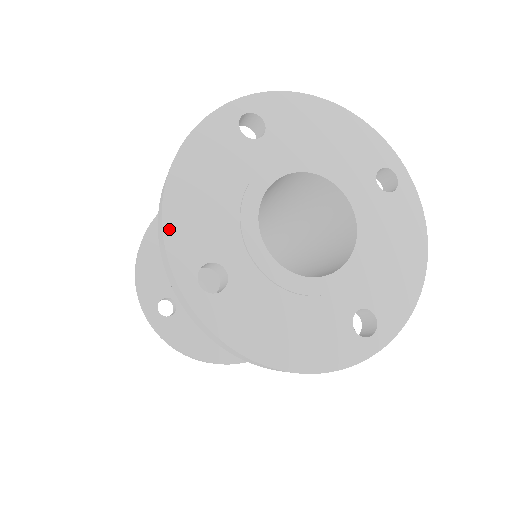
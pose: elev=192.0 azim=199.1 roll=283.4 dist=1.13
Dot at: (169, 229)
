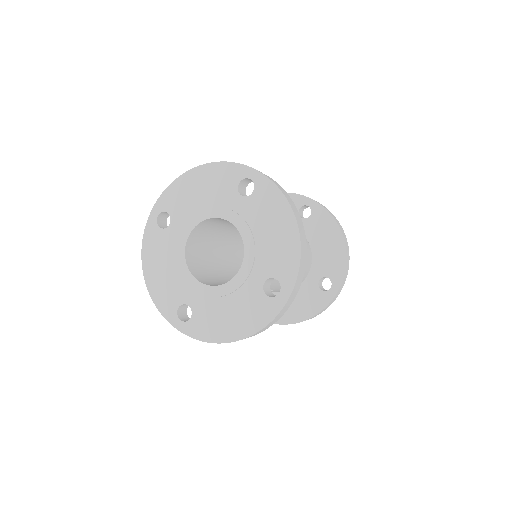
Dot at: (156, 302)
